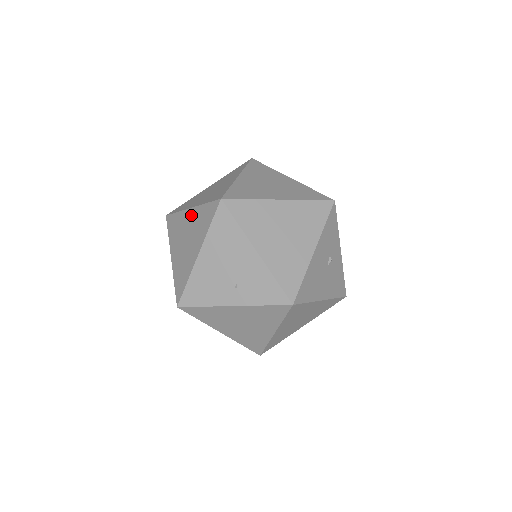
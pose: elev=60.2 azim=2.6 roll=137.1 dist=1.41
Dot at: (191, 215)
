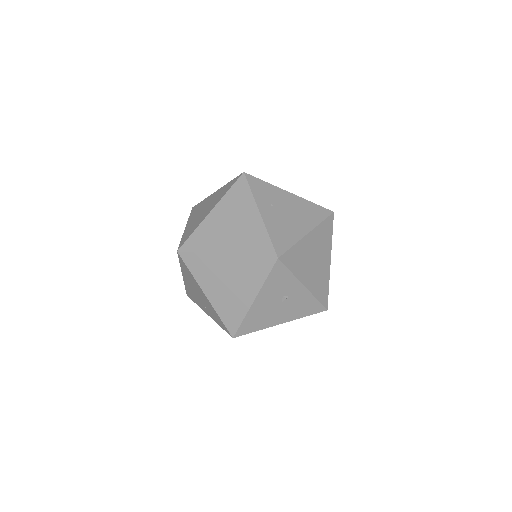
Dot at: occluded
